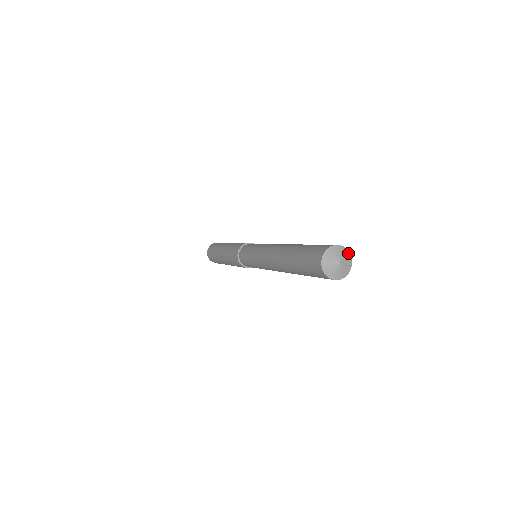
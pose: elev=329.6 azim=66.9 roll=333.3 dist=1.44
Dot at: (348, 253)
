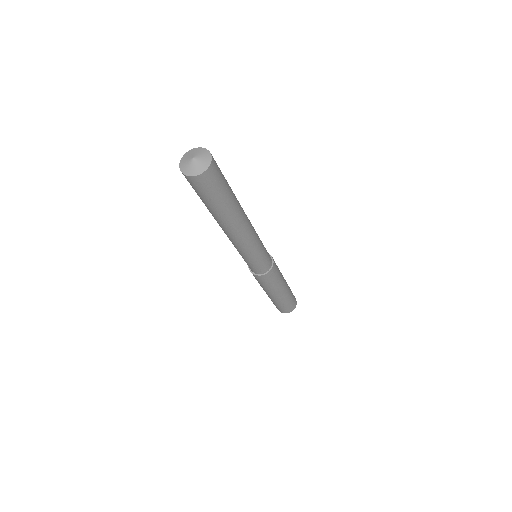
Dot at: (210, 160)
